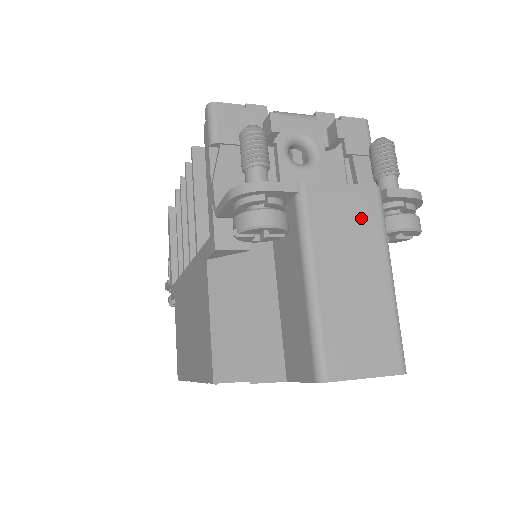
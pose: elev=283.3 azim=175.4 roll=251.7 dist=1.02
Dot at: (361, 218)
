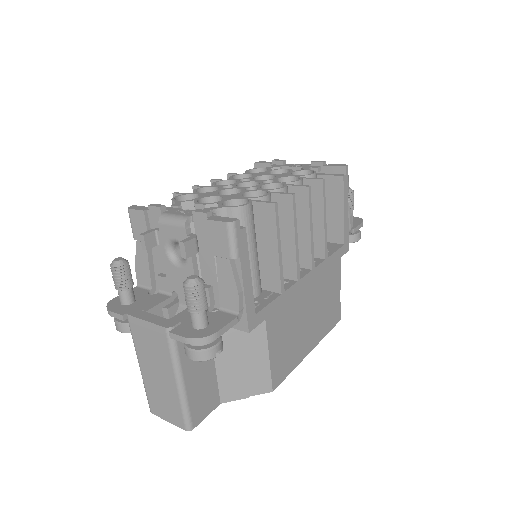
Dot at: (158, 345)
